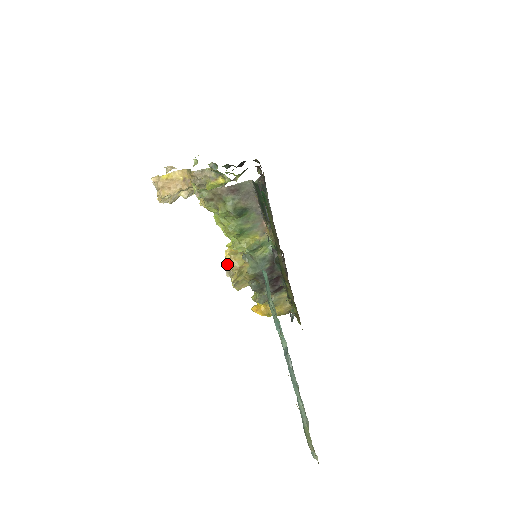
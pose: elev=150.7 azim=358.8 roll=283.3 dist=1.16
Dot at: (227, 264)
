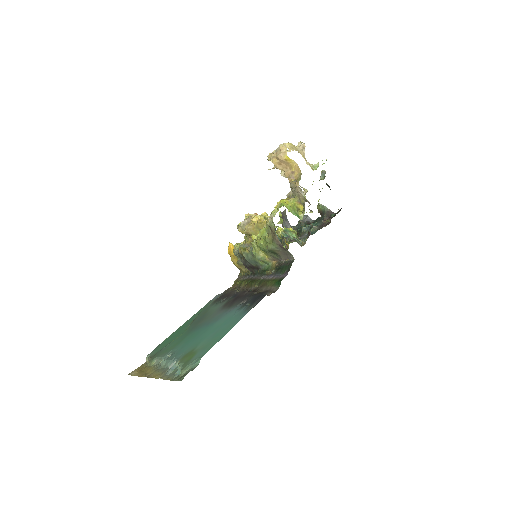
Dot at: (249, 220)
